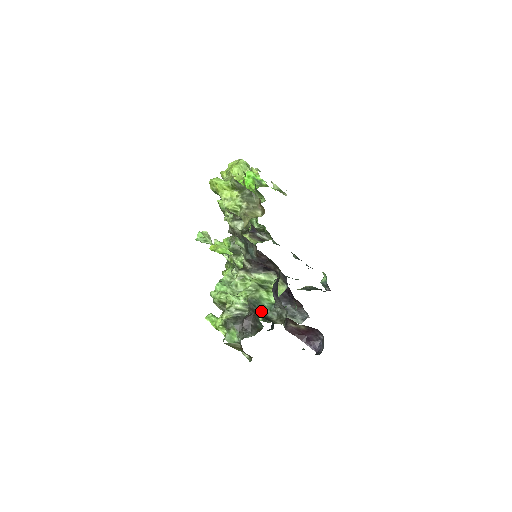
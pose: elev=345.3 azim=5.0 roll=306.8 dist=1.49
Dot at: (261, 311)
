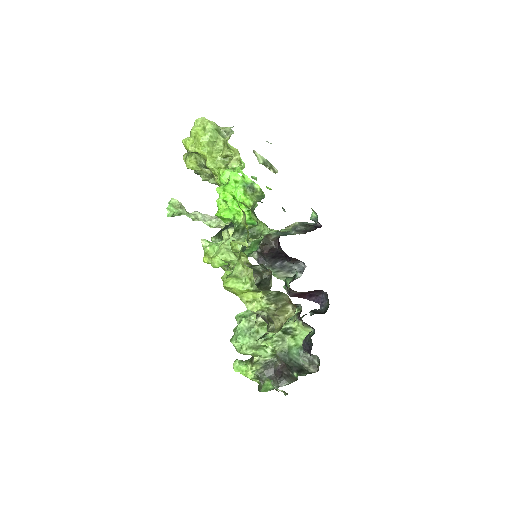
Dot at: (293, 362)
